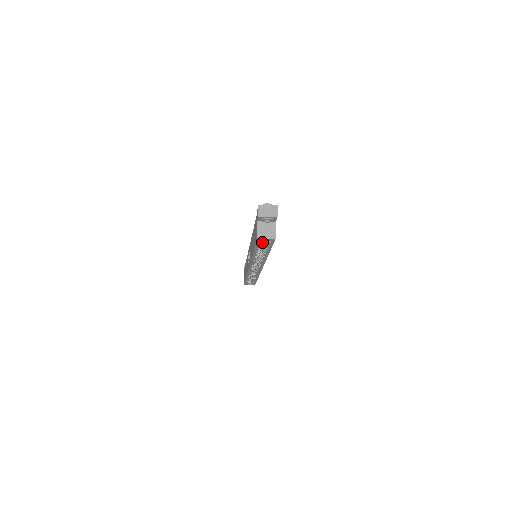
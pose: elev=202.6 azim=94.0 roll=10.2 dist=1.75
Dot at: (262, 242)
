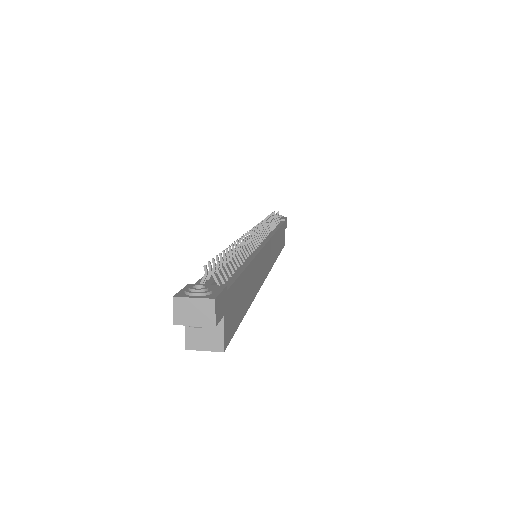
Dot at: occluded
